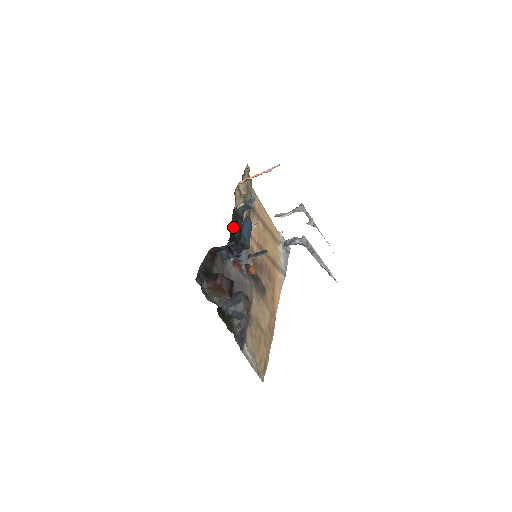
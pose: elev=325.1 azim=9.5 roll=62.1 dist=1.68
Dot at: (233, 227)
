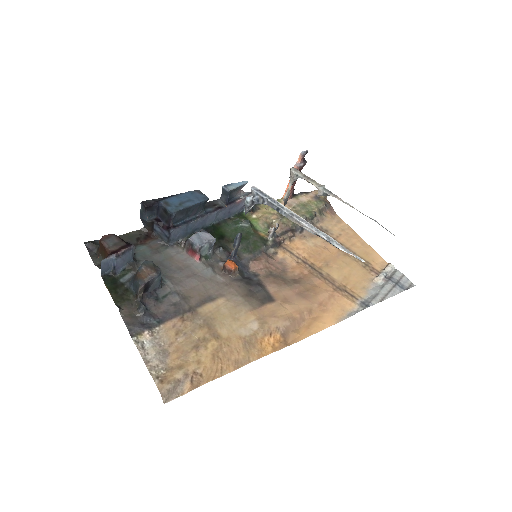
Dot at: (223, 225)
